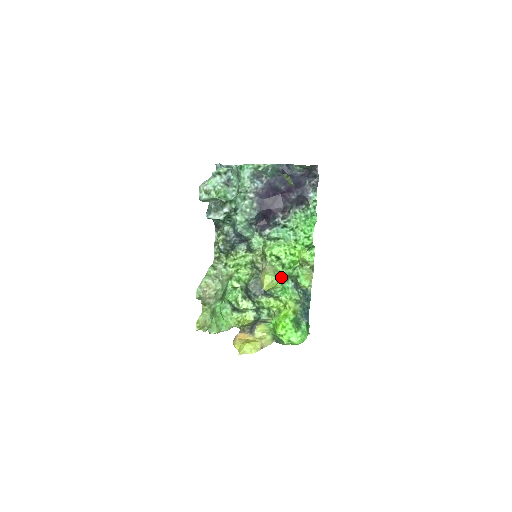
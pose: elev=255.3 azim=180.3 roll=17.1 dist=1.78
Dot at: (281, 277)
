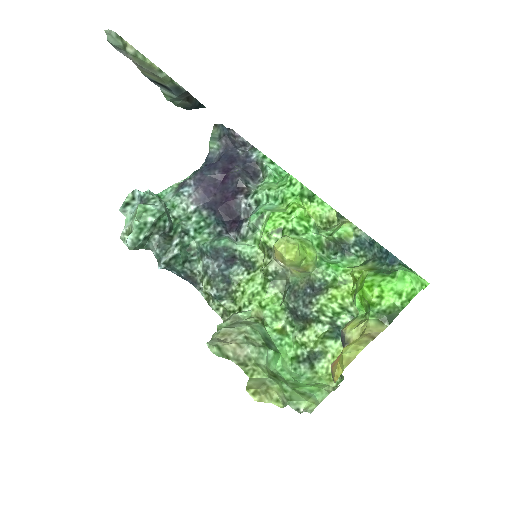
Dot at: (305, 243)
